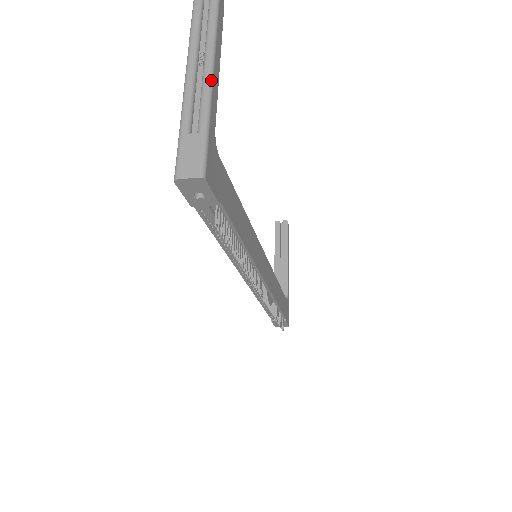
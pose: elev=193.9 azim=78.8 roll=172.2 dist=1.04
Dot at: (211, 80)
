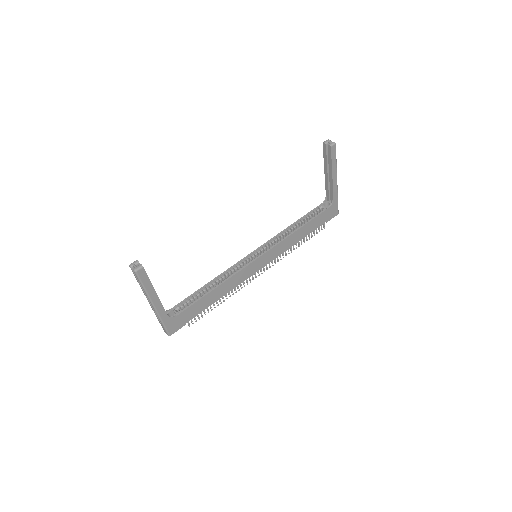
Dot at: (155, 309)
